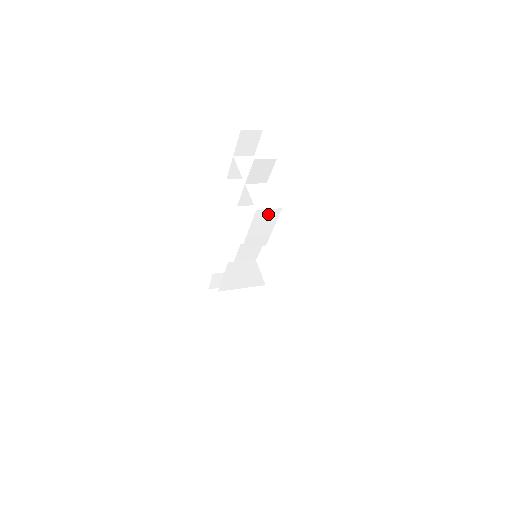
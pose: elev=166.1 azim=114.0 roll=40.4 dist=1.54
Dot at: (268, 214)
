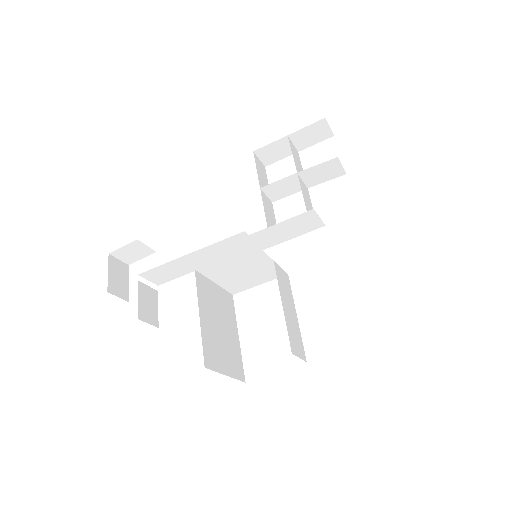
Dot at: (311, 221)
